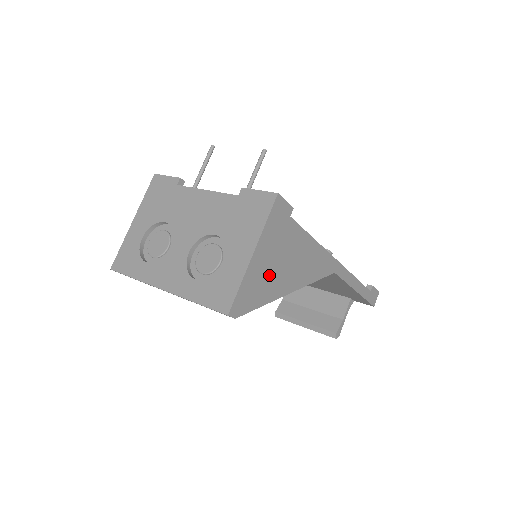
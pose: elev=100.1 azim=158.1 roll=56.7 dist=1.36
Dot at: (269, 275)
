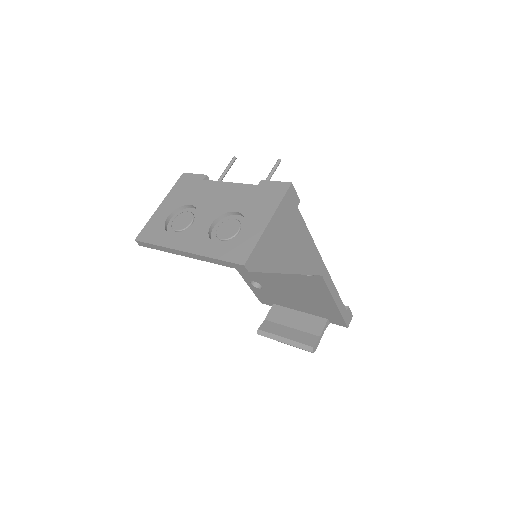
Dot at: (277, 248)
